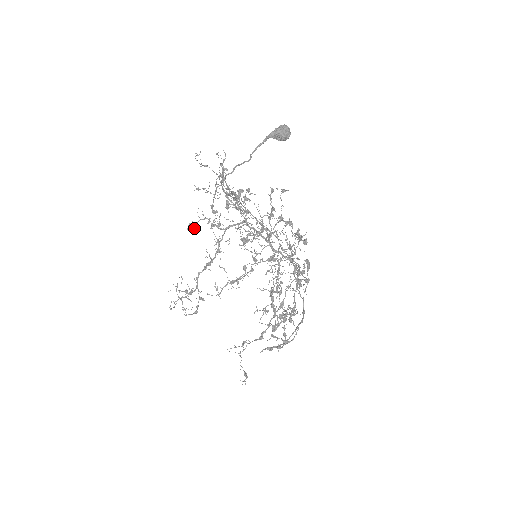
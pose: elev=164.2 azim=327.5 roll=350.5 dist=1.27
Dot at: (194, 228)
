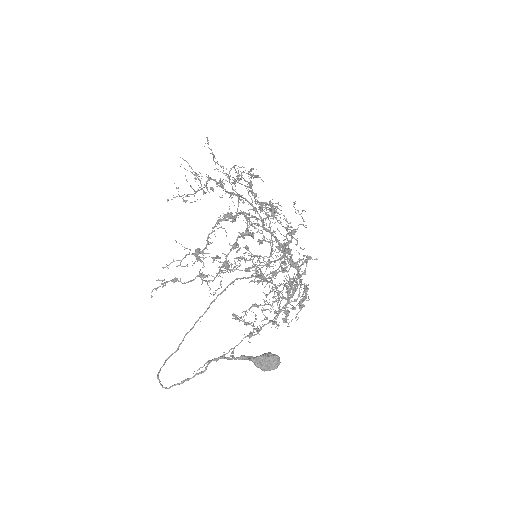
Dot at: (211, 153)
